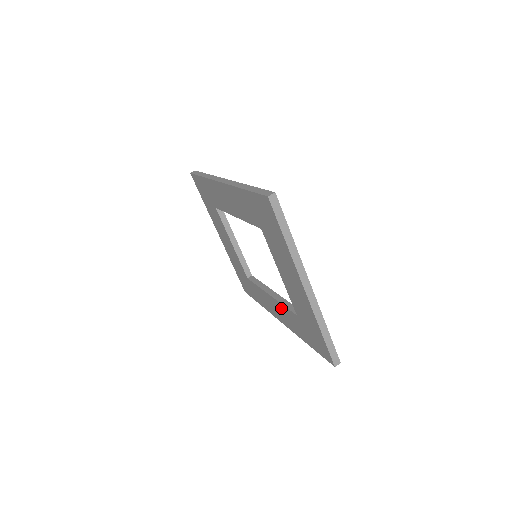
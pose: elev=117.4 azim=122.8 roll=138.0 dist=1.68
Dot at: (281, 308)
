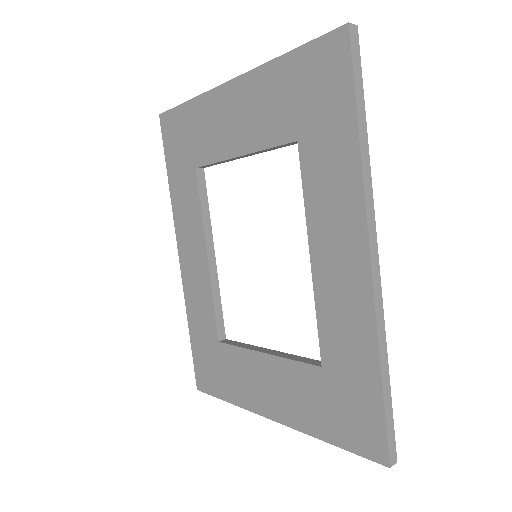
Dot at: (317, 215)
